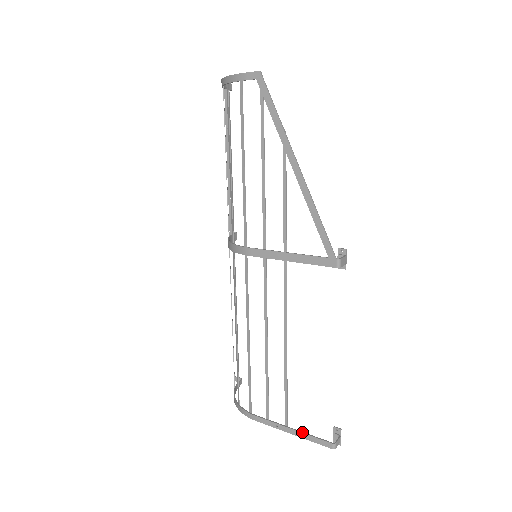
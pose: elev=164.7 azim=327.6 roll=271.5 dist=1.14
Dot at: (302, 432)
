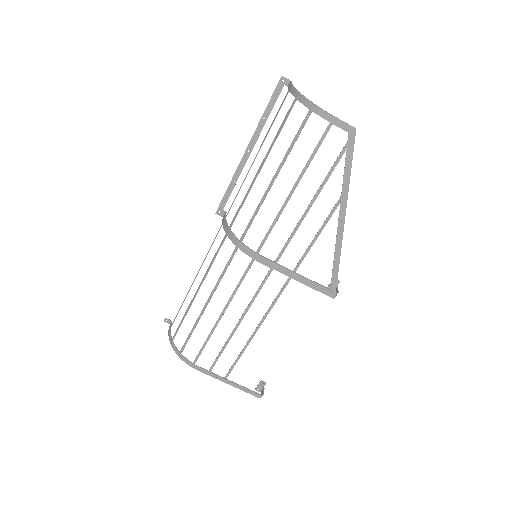
Dot at: (239, 385)
